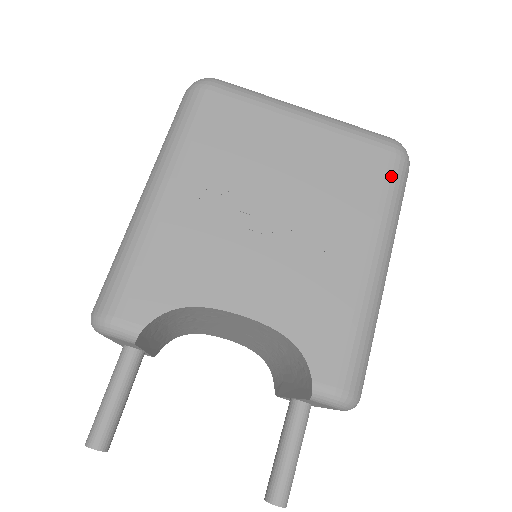
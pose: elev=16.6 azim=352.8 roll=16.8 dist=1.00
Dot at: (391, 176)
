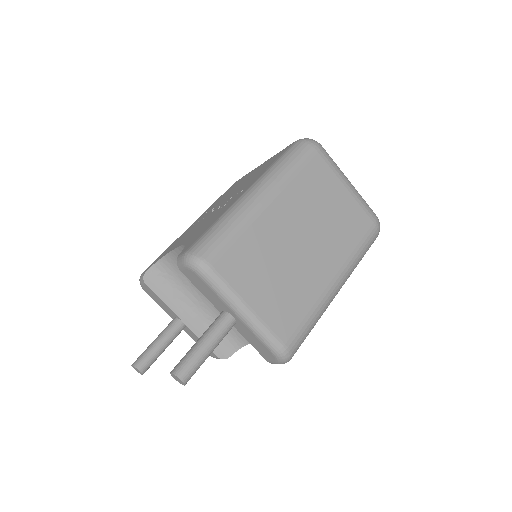
Dot at: (284, 153)
